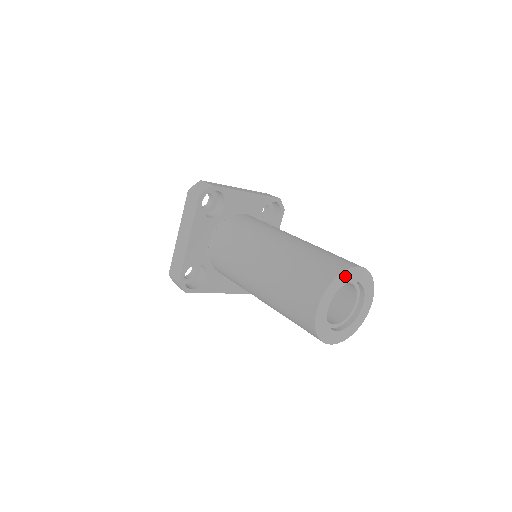
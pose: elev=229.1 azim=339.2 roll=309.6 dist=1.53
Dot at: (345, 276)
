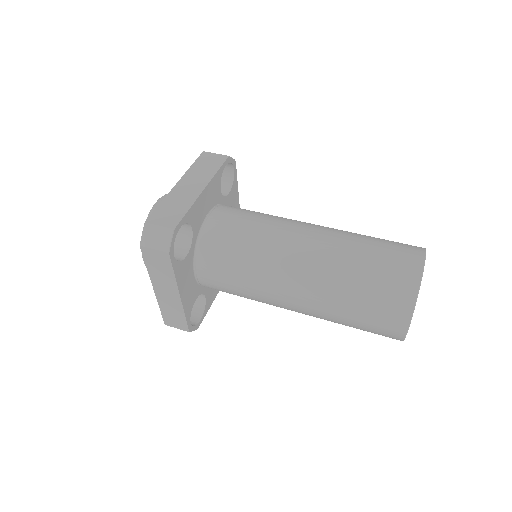
Dot at: (419, 285)
